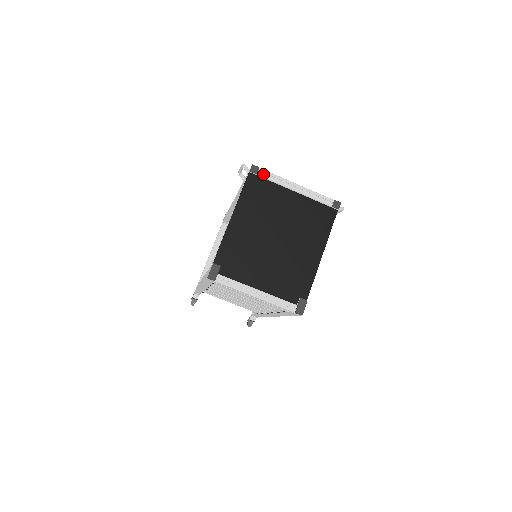
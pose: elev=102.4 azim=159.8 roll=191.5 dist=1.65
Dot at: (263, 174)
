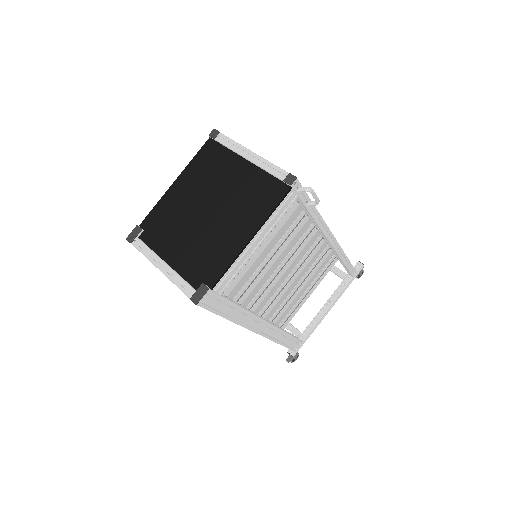
Dot at: (221, 139)
